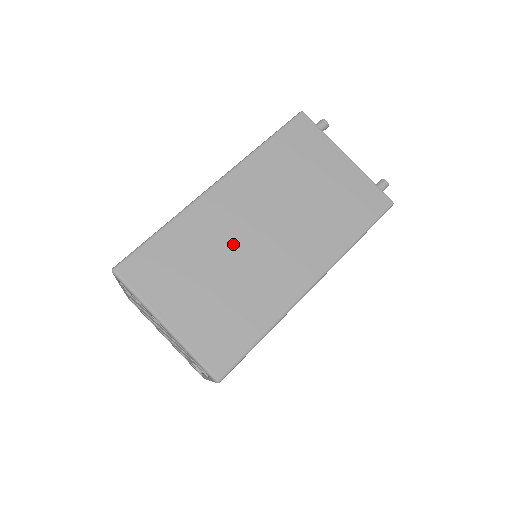
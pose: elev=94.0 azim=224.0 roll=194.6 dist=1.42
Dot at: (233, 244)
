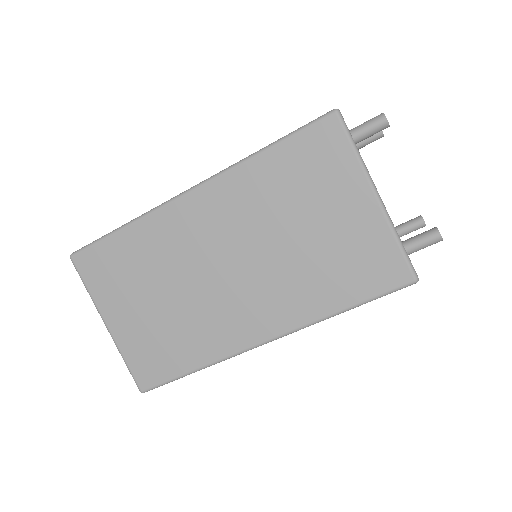
Dot at: (189, 269)
